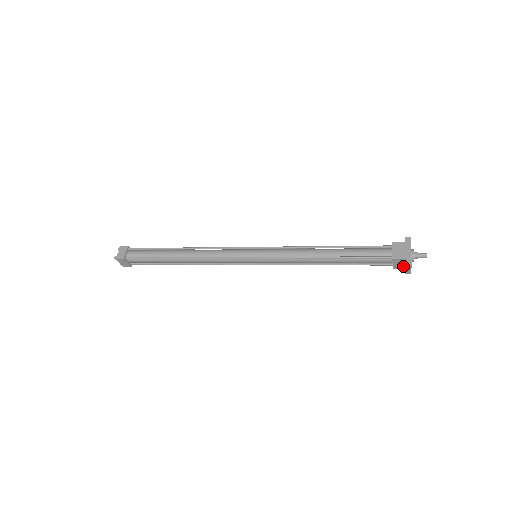
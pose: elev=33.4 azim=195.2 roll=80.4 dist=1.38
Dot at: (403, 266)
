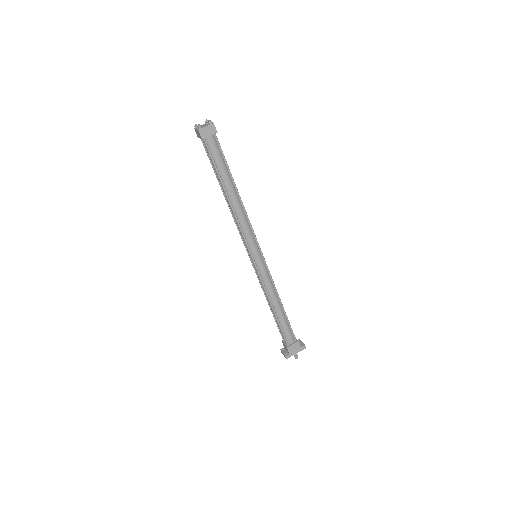
Dot at: (285, 347)
